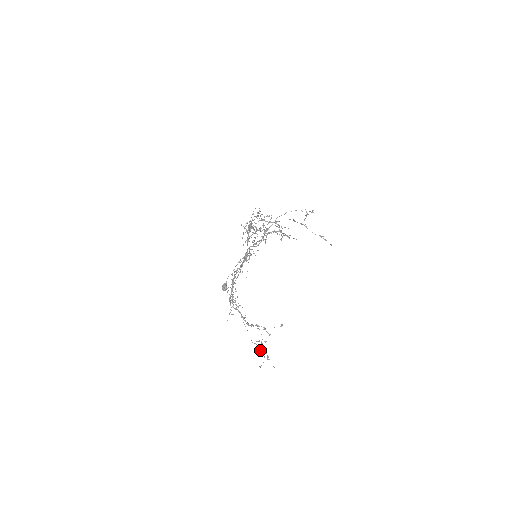
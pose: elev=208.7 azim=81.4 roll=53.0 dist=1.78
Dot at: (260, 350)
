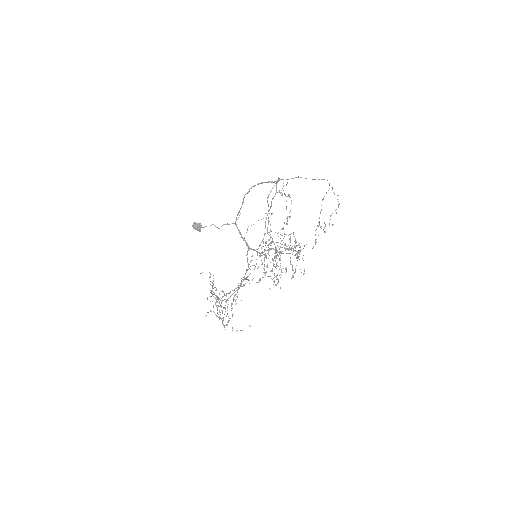
Dot at: occluded
